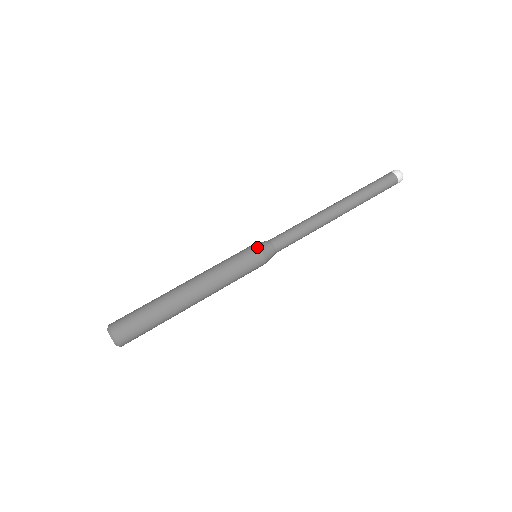
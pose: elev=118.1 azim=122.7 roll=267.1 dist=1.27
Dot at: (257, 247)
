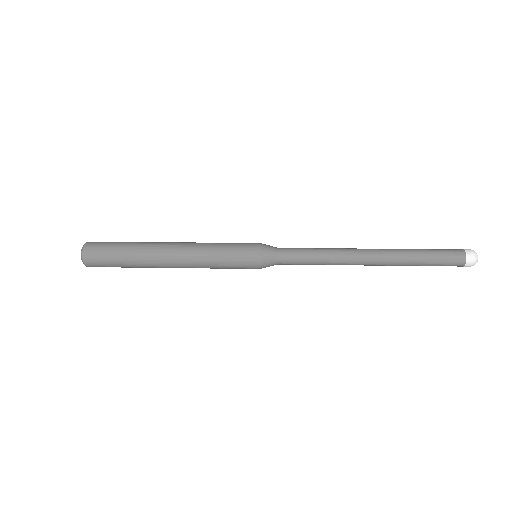
Dot at: (259, 243)
